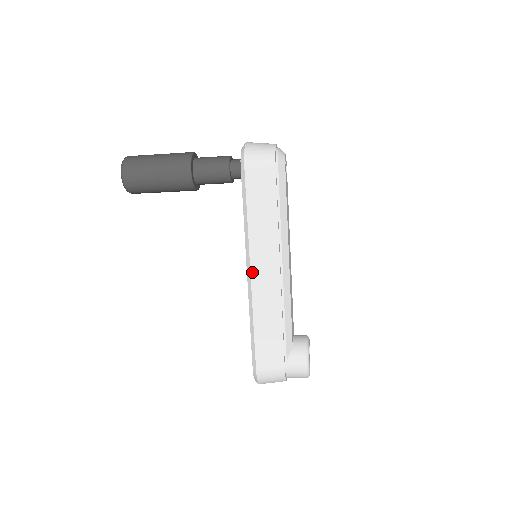
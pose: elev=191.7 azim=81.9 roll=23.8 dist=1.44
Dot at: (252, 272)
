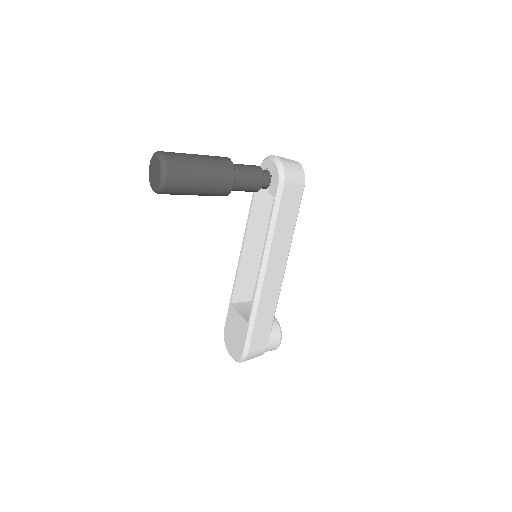
Dot at: (266, 275)
